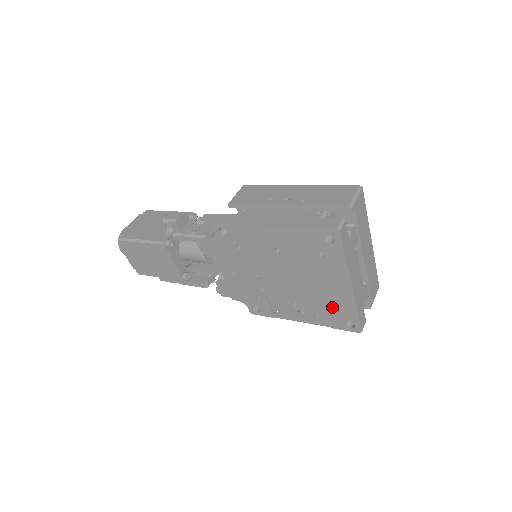
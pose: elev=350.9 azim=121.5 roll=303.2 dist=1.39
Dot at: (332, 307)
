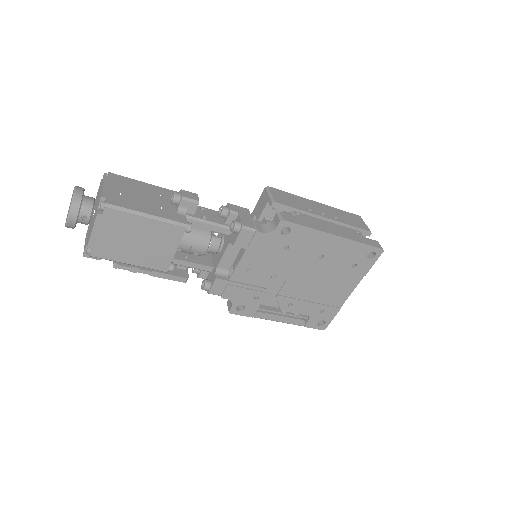
Dot at: (321, 308)
